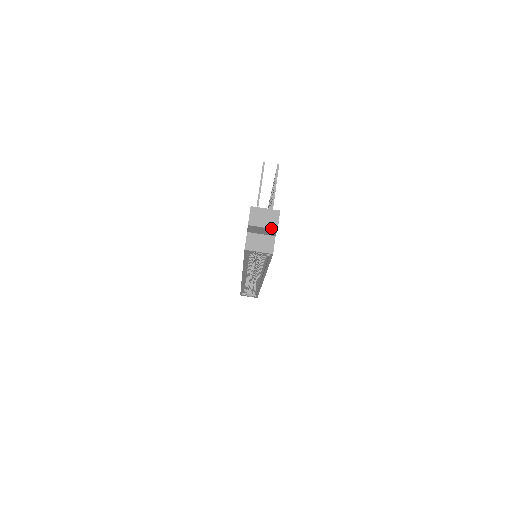
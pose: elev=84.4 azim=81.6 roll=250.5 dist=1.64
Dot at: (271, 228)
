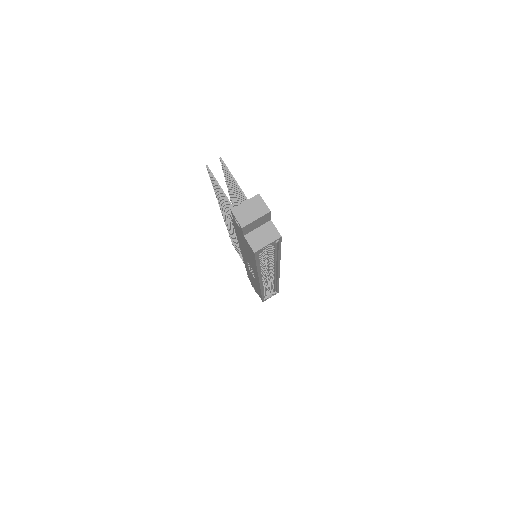
Dot at: (264, 215)
